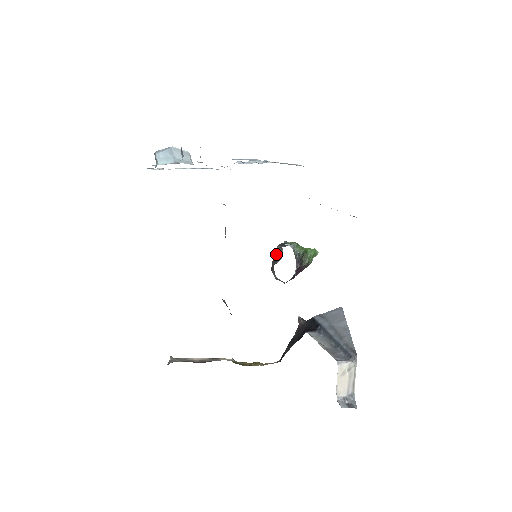
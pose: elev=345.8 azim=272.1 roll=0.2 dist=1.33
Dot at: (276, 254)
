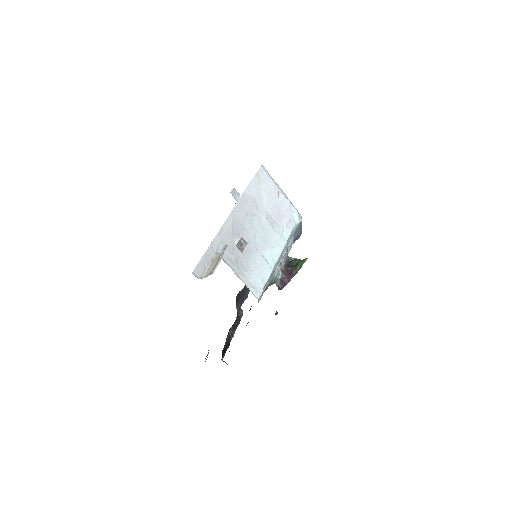
Dot at: occluded
